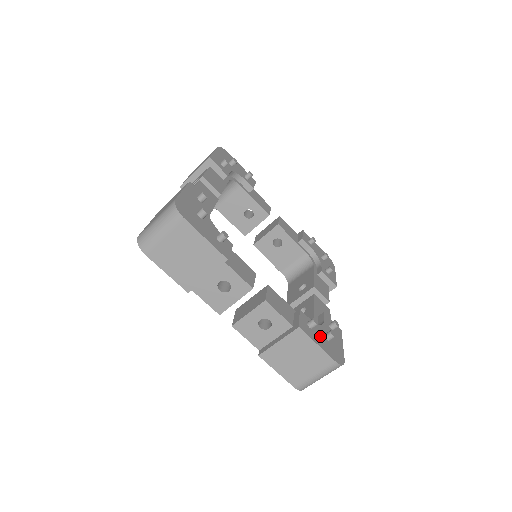
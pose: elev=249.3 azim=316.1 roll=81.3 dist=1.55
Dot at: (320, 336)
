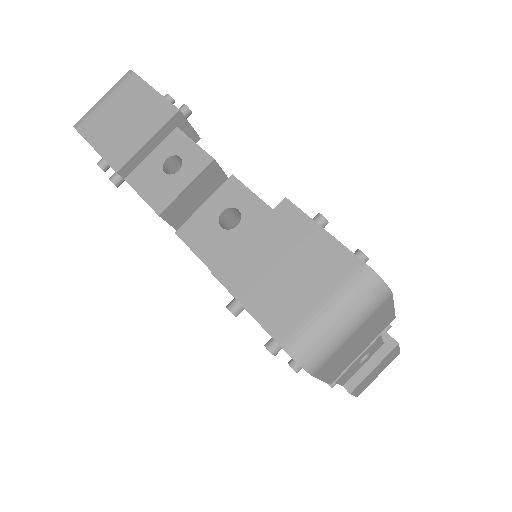
Dot at: occluded
